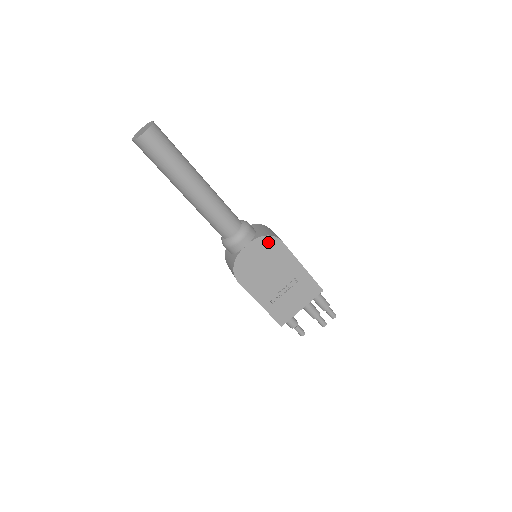
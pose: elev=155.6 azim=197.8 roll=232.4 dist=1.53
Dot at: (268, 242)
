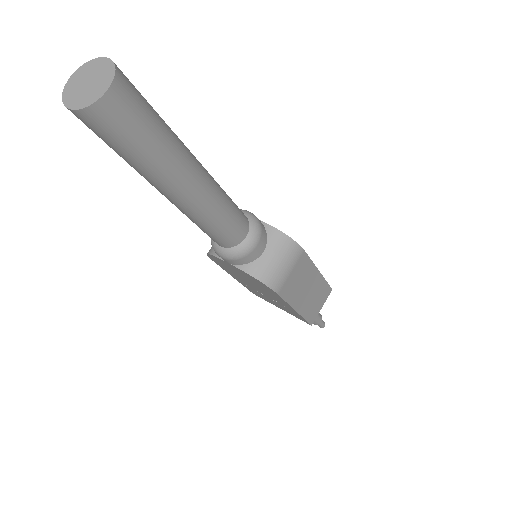
Dot at: (258, 281)
